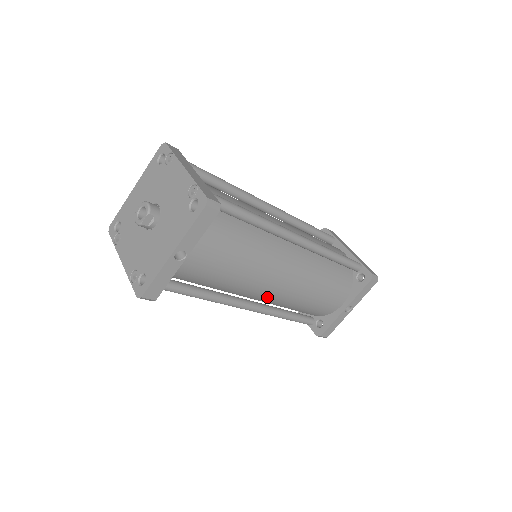
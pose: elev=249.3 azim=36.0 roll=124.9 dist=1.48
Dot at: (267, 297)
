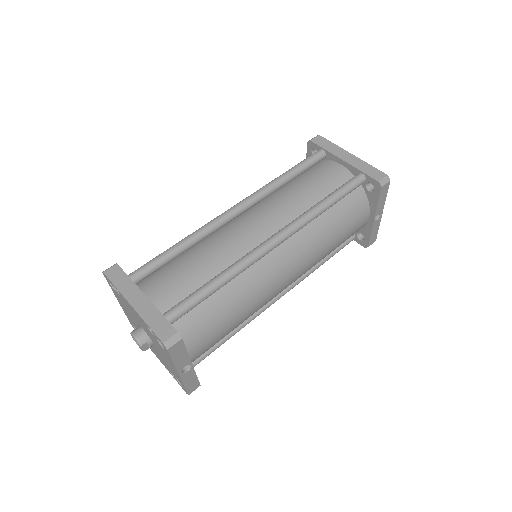
Dot at: occluded
